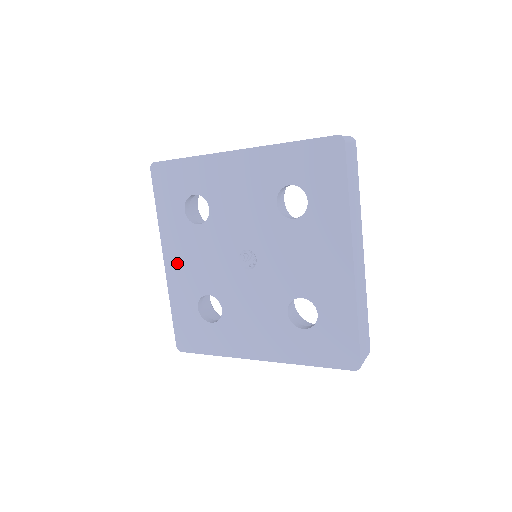
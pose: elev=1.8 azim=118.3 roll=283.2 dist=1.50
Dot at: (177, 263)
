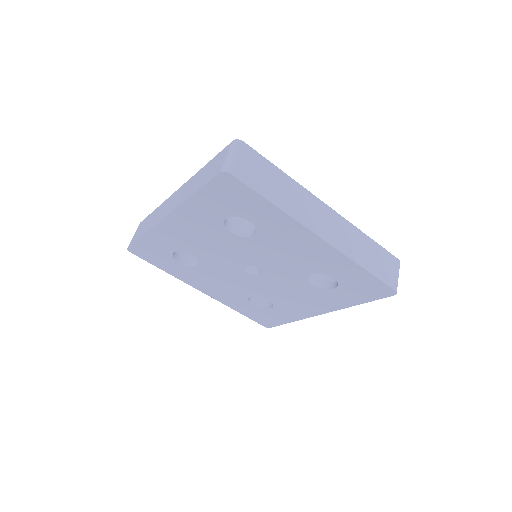
Dot at: (211, 290)
